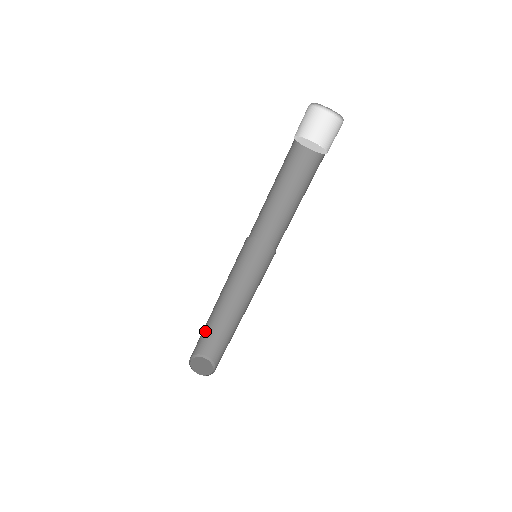
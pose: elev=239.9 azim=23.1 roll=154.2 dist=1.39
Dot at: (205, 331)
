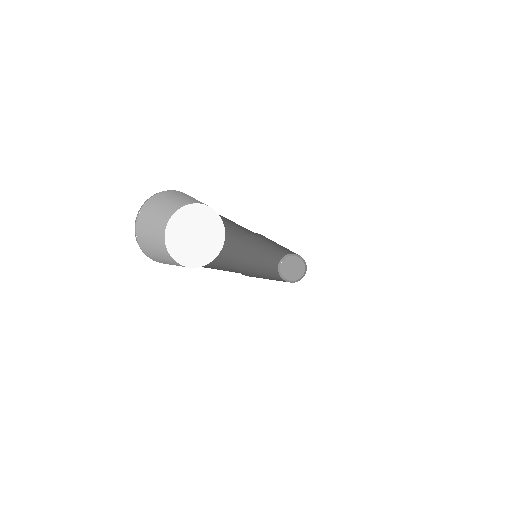
Dot at: (270, 264)
